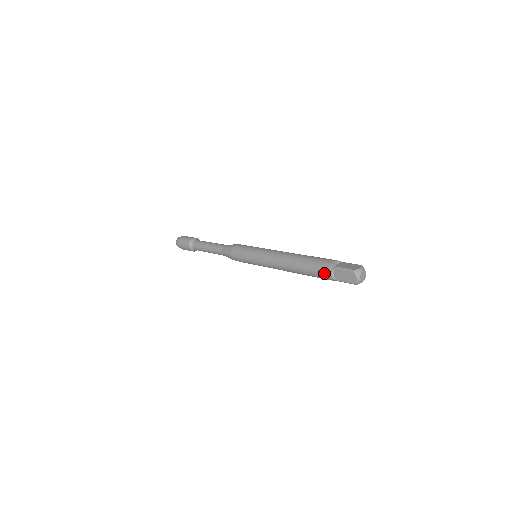
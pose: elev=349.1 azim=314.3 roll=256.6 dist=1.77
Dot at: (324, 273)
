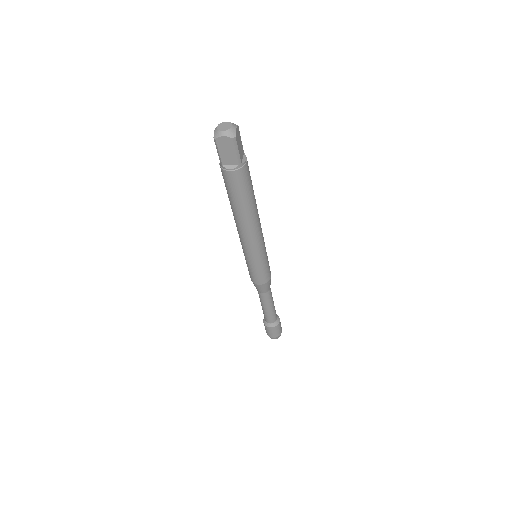
Dot at: occluded
